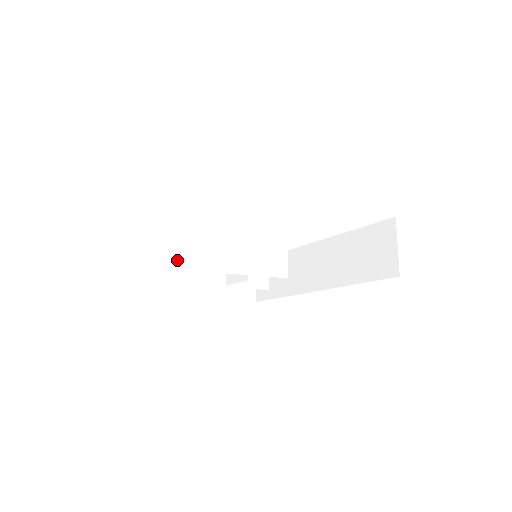
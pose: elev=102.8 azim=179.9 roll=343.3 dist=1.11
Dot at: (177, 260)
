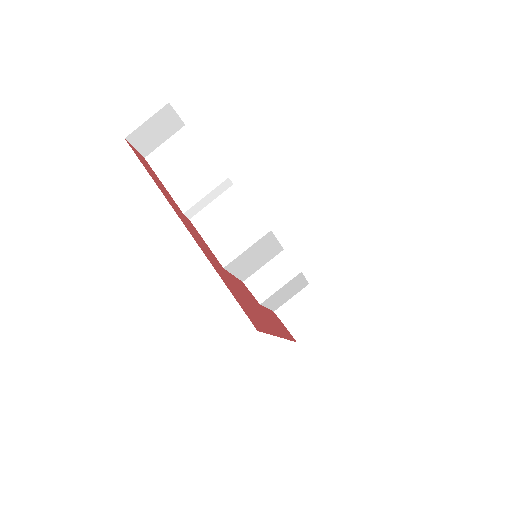
Dot at: (170, 186)
